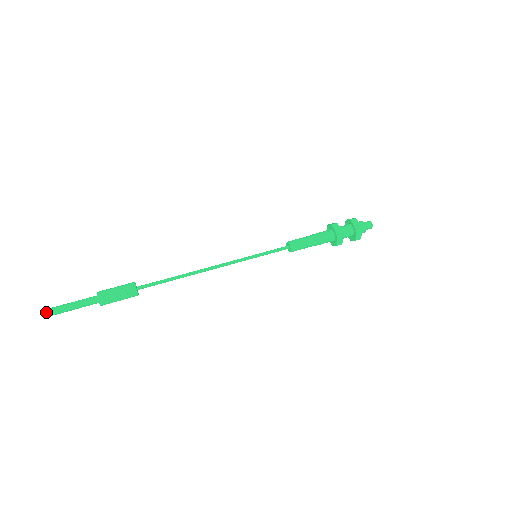
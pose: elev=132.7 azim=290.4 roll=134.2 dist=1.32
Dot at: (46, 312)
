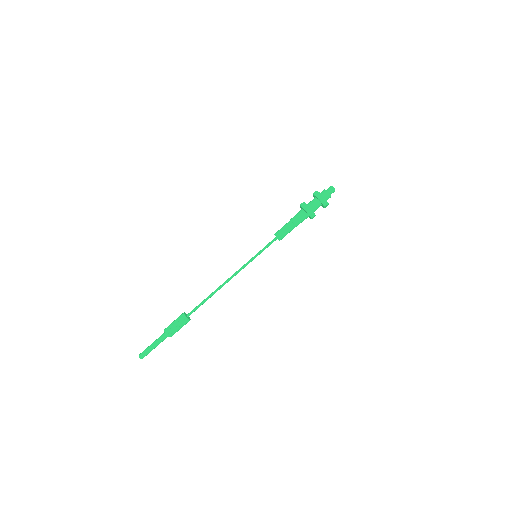
Dot at: (142, 357)
